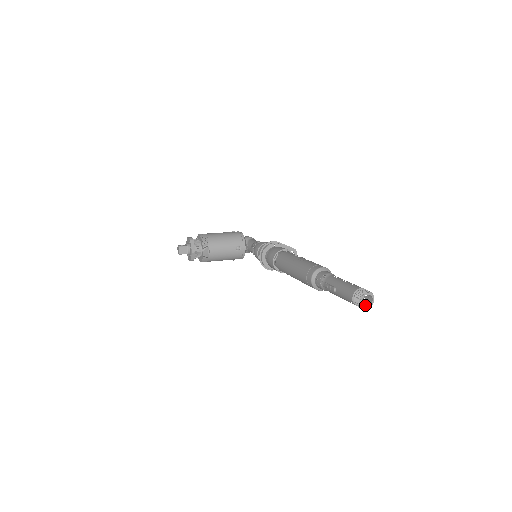
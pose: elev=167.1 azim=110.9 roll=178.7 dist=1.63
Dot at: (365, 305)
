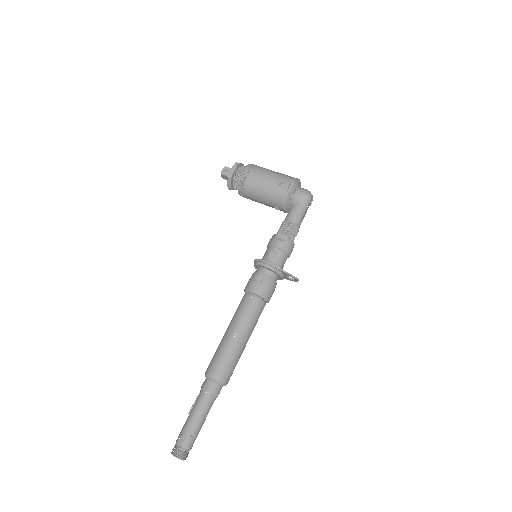
Dot at: occluded
